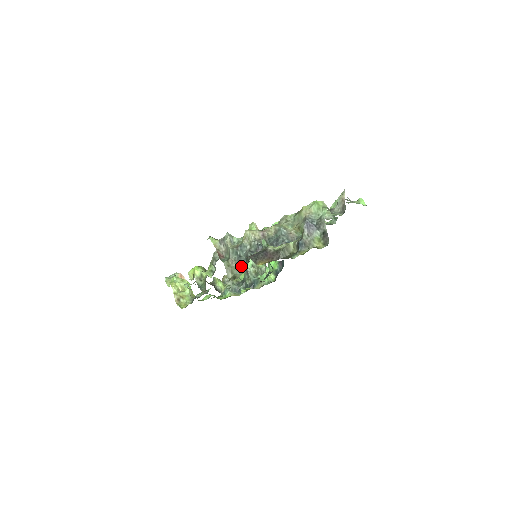
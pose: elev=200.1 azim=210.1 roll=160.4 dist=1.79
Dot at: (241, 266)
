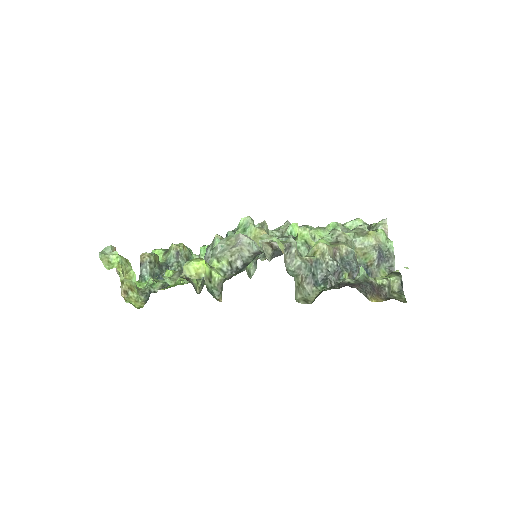
Dot at: (313, 287)
